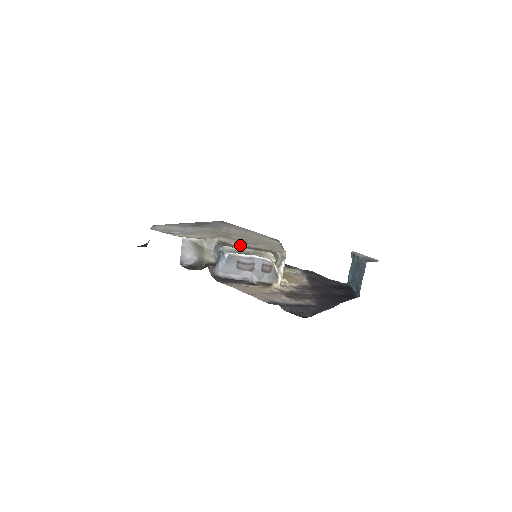
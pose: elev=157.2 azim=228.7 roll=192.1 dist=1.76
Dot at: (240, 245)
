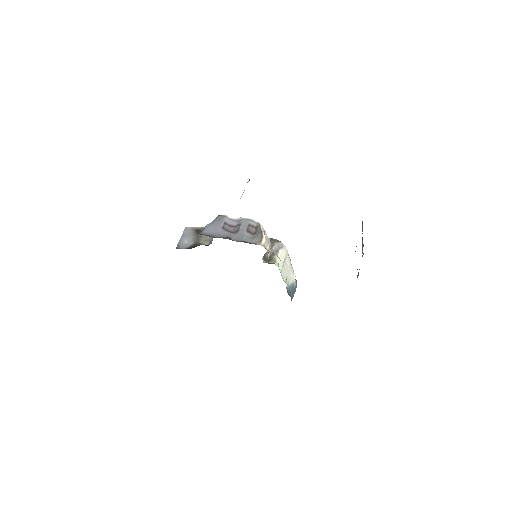
Dot at: occluded
